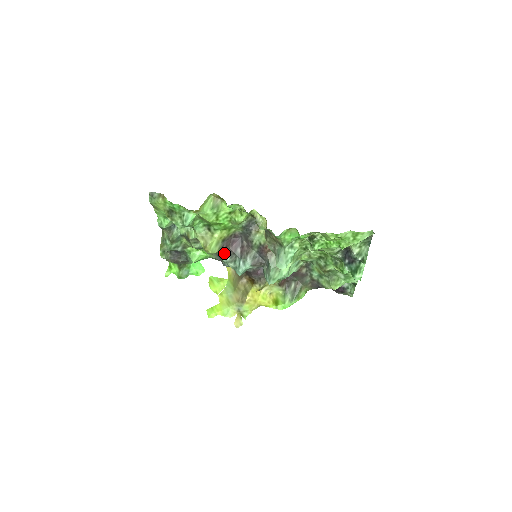
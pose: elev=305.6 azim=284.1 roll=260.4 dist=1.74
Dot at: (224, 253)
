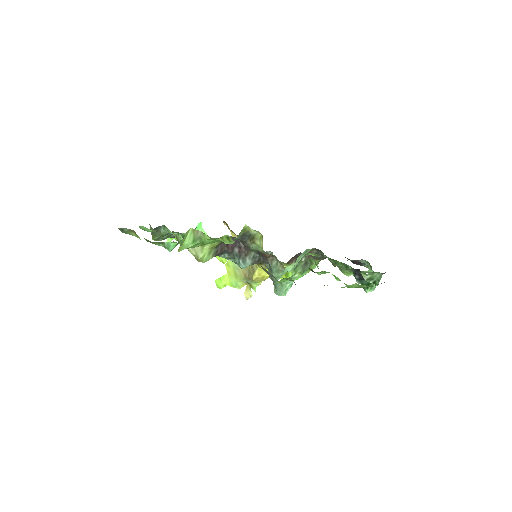
Dot at: (220, 254)
